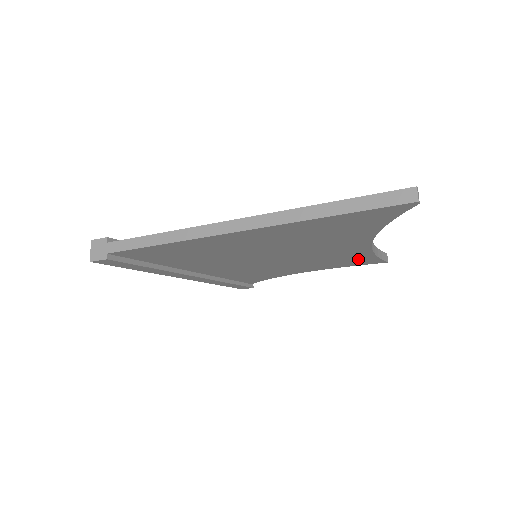
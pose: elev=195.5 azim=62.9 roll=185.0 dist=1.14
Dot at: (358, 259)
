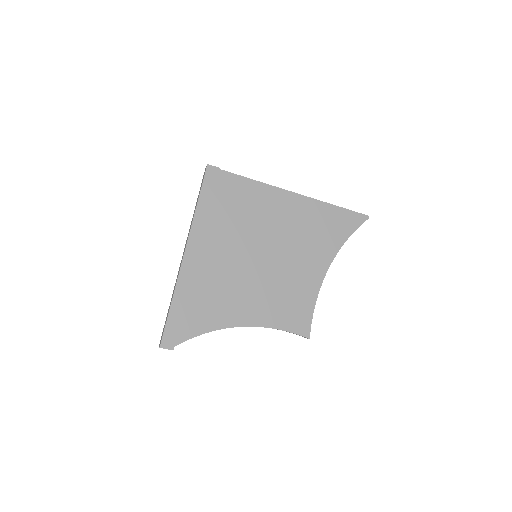
Dot at: (301, 309)
